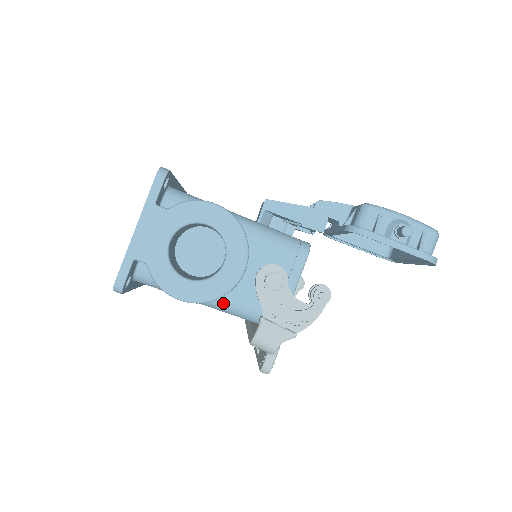
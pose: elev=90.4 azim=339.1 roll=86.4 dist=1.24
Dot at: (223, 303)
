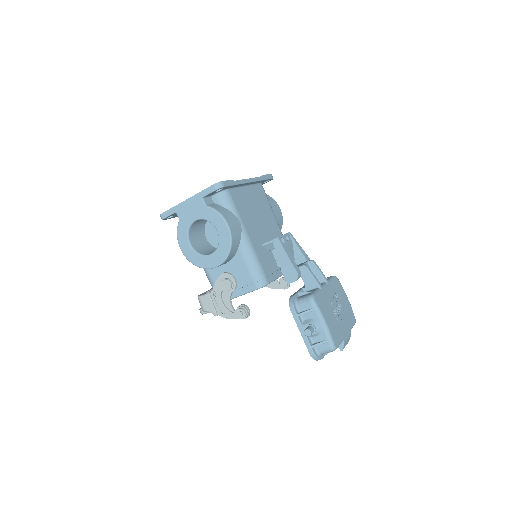
Dot at: occluded
